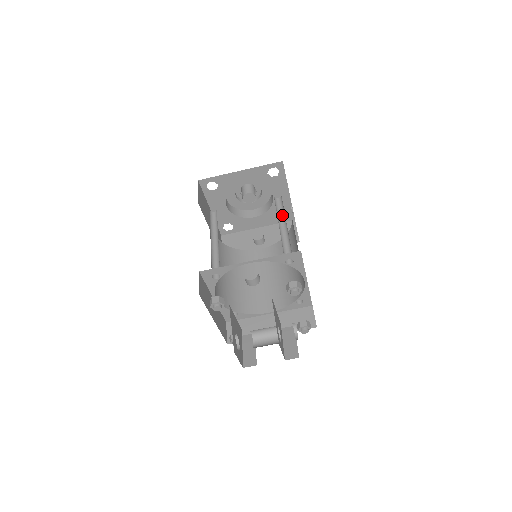
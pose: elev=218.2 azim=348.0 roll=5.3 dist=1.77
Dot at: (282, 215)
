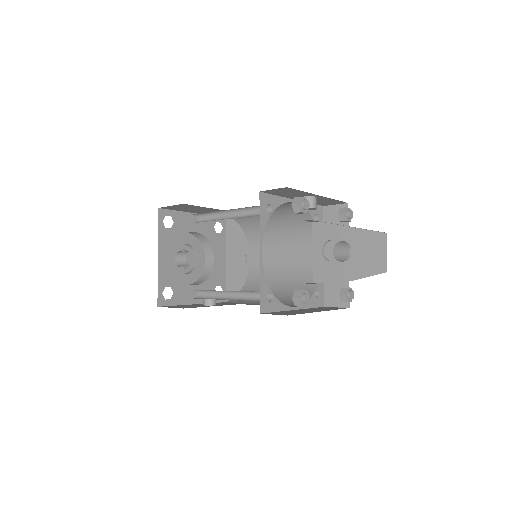
Dot at: occluded
